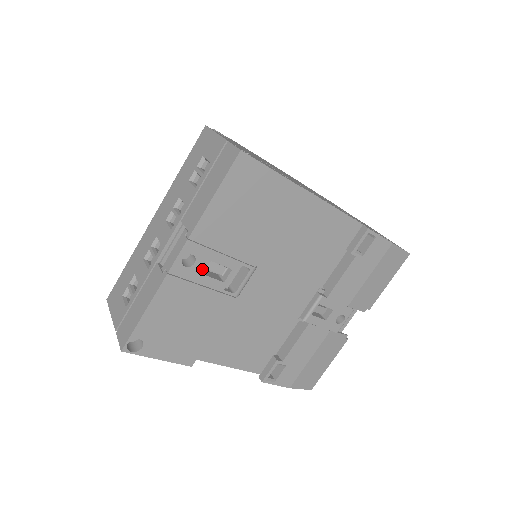
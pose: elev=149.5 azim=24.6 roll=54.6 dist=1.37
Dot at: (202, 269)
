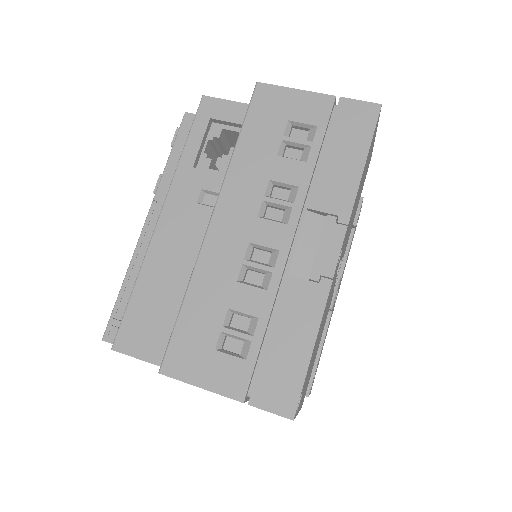
Dot at: (338, 266)
